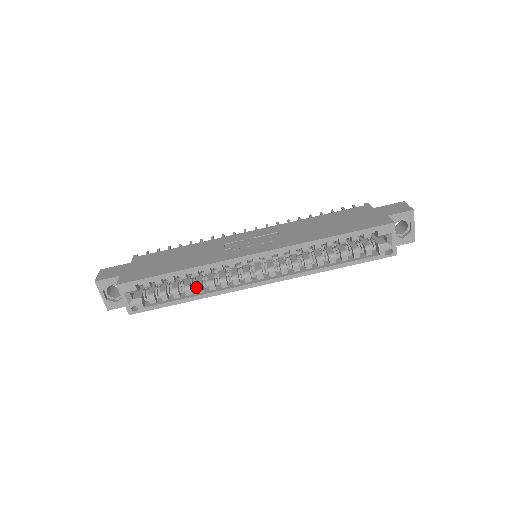
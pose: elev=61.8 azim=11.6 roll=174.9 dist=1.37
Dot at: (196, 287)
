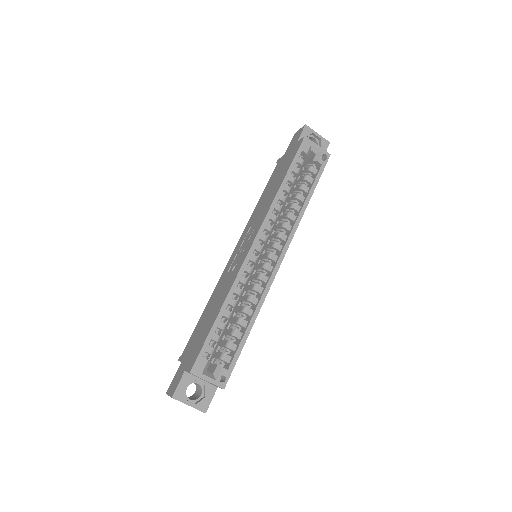
Dot at: (244, 313)
